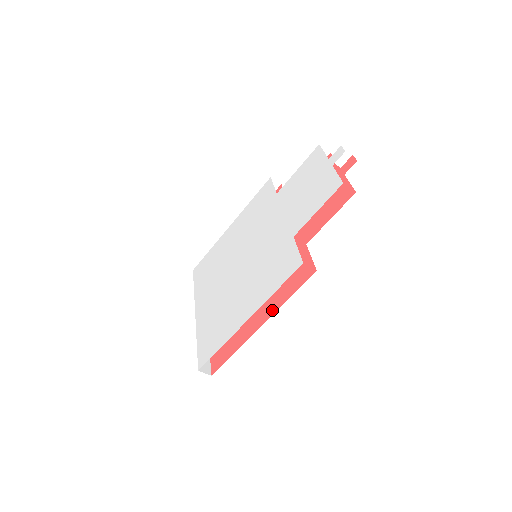
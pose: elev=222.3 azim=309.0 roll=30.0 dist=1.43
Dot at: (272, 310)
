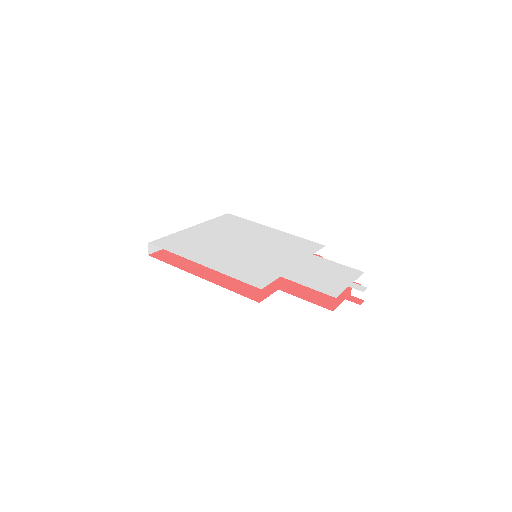
Dot at: (216, 281)
